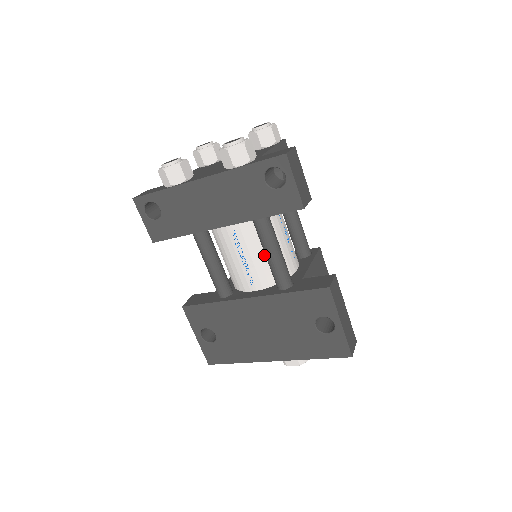
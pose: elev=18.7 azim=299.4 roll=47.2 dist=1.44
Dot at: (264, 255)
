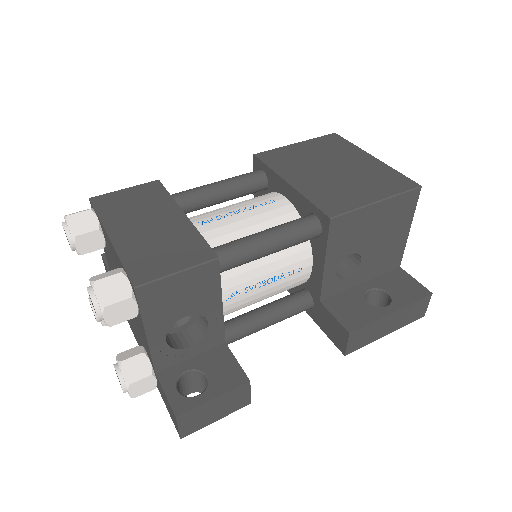
Dot at: occluded
